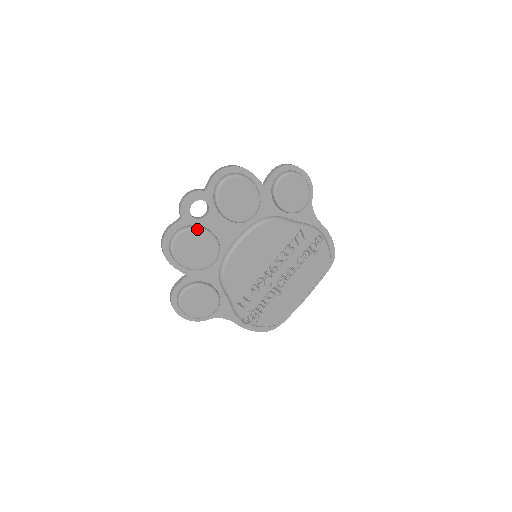
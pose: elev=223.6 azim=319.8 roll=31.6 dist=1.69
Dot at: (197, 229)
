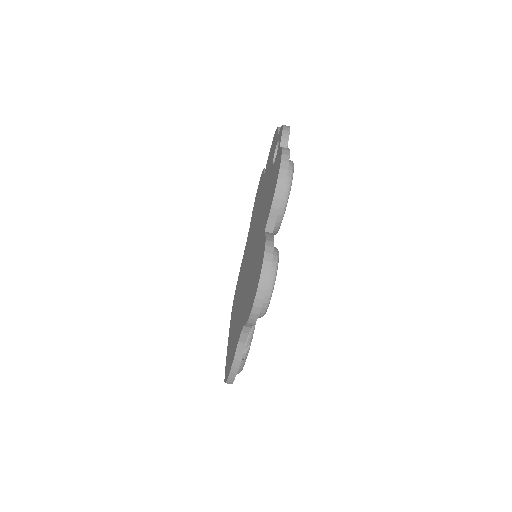
Dot at: occluded
